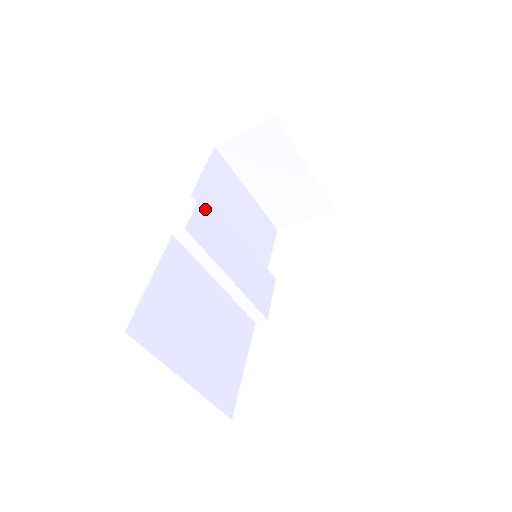
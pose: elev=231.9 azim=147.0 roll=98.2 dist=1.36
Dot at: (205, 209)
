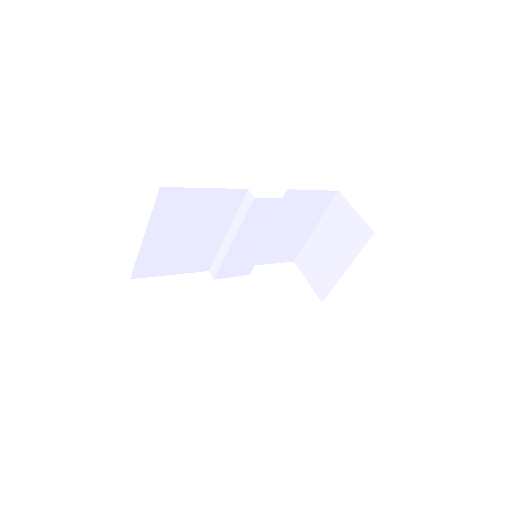
Dot at: (278, 205)
